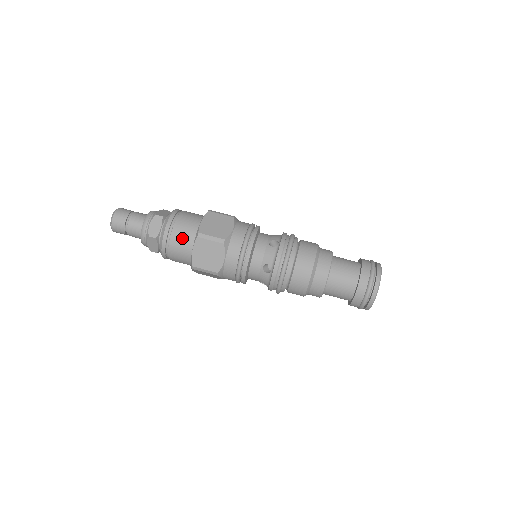
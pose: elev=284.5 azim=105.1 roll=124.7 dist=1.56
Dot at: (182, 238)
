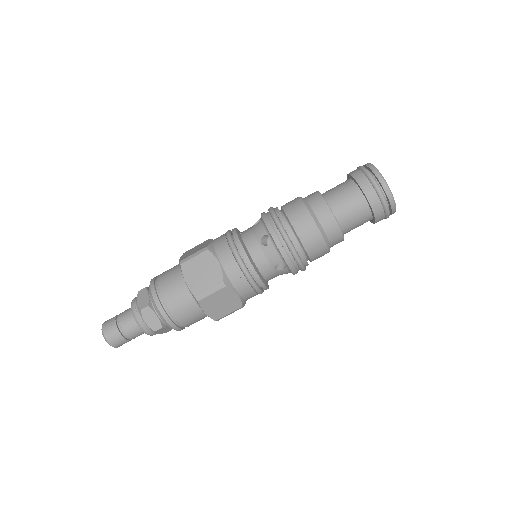
Dot at: occluded
